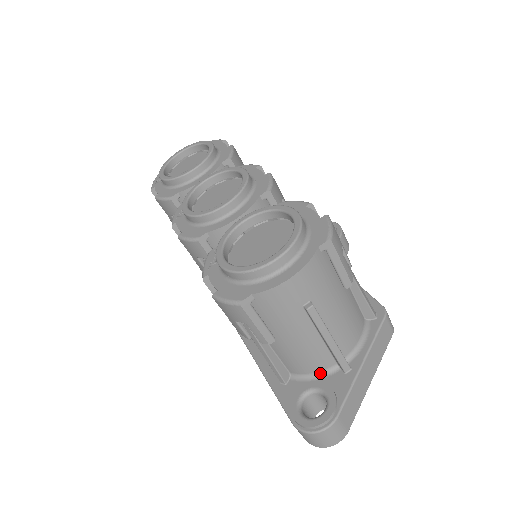
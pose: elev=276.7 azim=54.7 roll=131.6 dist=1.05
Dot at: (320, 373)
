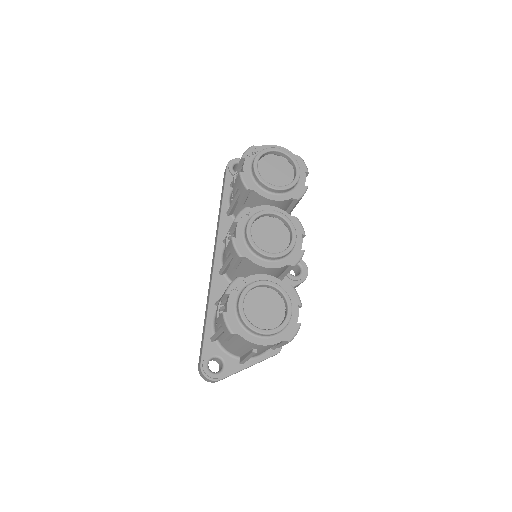
Dot at: (230, 353)
